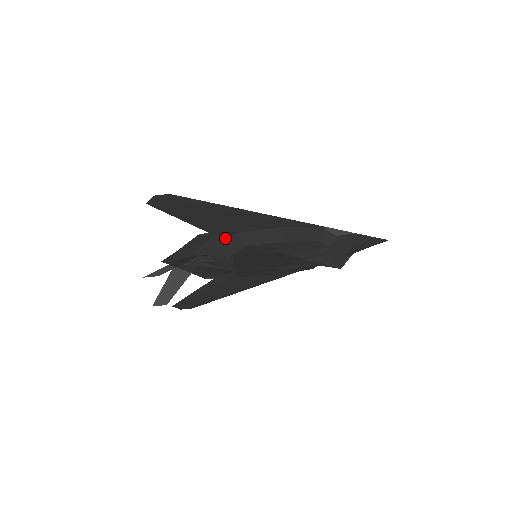
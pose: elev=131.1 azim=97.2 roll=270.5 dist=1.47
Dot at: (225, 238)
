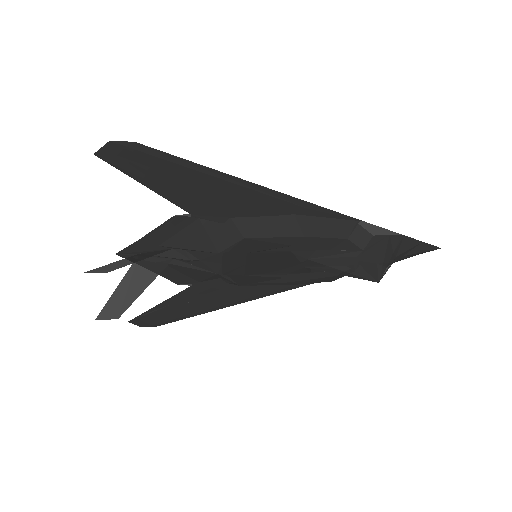
Dot at: (214, 224)
